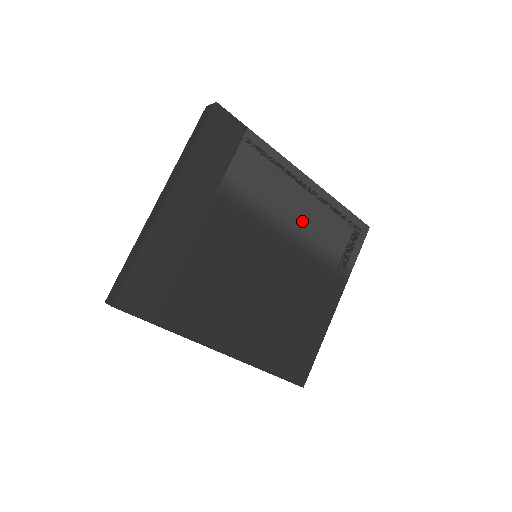
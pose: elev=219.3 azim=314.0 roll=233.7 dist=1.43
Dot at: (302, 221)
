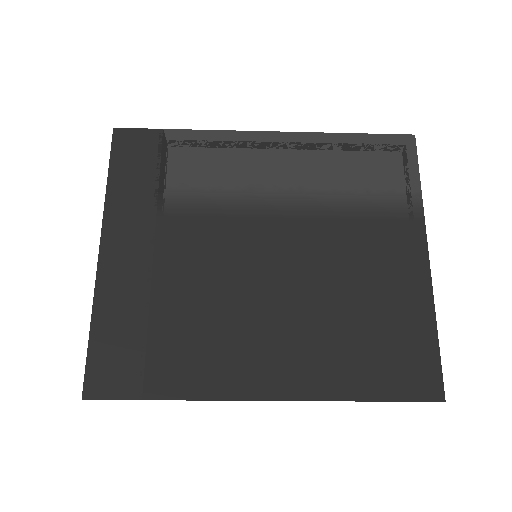
Dot at: (296, 183)
